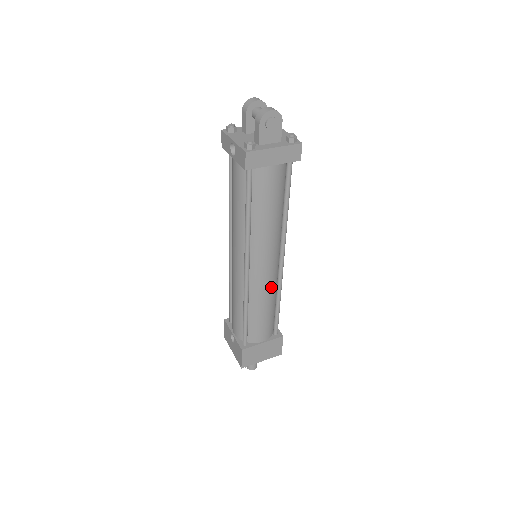
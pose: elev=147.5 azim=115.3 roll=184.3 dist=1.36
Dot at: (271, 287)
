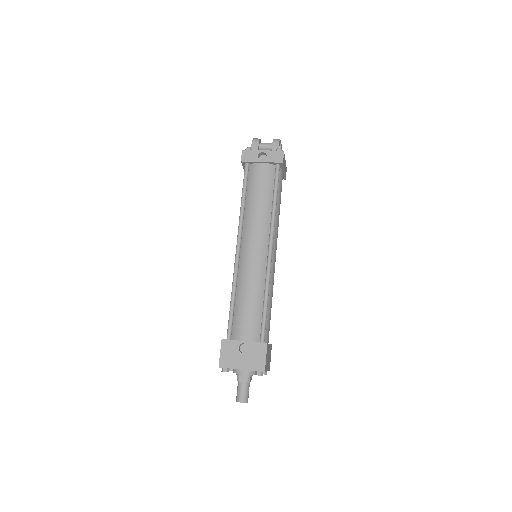
Dot at: occluded
